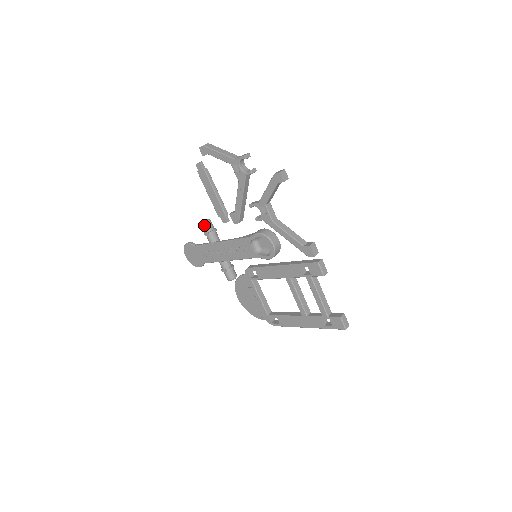
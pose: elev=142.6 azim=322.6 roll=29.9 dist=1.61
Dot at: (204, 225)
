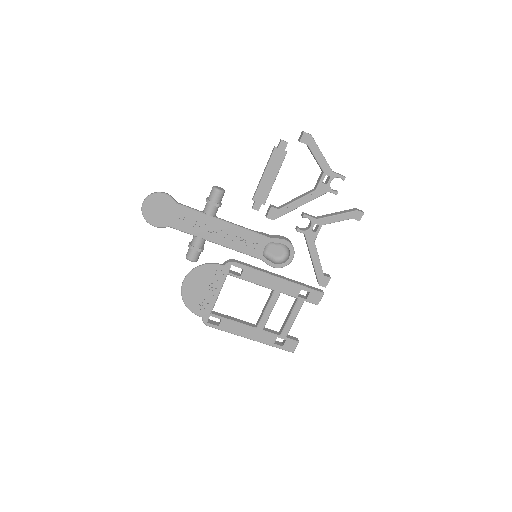
Dot at: (220, 194)
